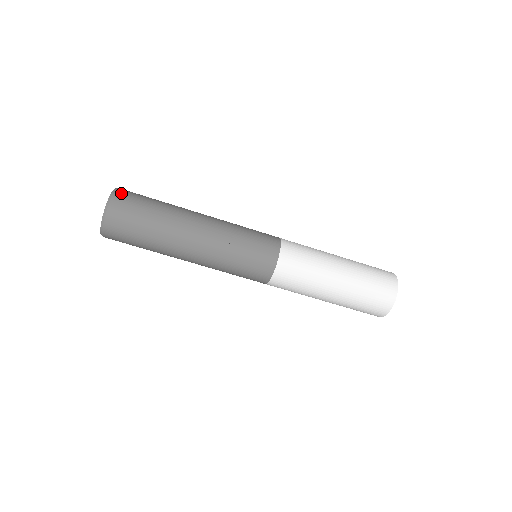
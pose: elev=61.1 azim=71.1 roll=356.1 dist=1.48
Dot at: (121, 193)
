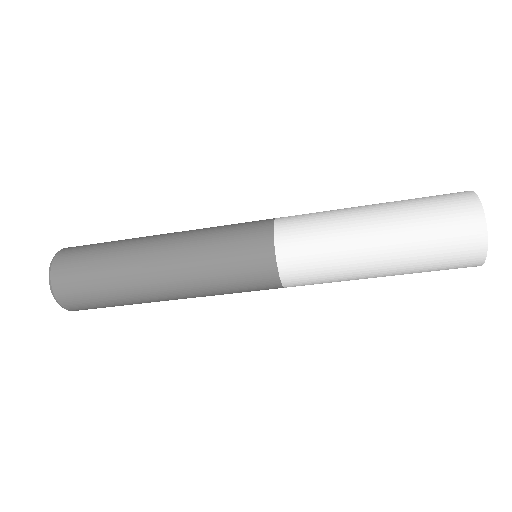
Dot at: (67, 249)
